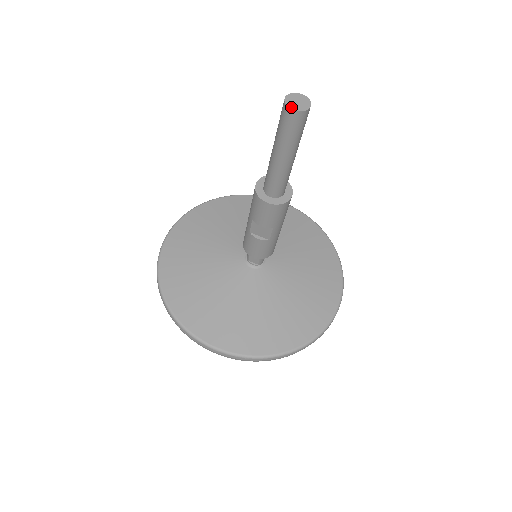
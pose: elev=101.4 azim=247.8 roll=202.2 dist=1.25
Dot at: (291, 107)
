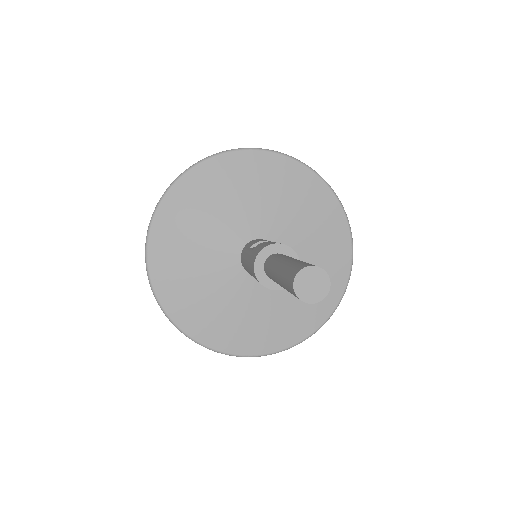
Dot at: (311, 301)
